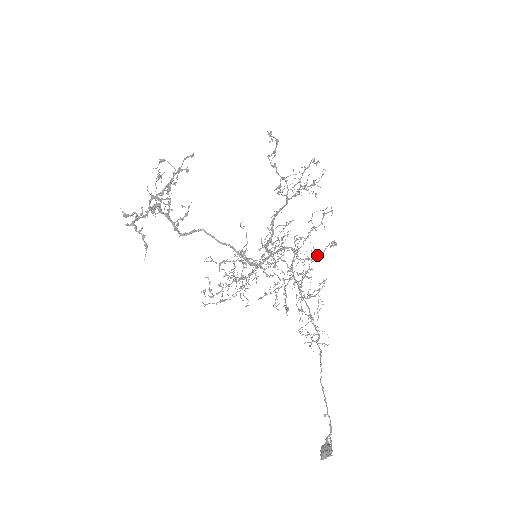
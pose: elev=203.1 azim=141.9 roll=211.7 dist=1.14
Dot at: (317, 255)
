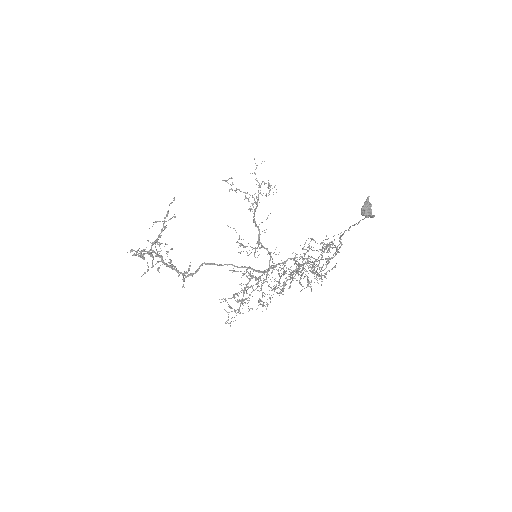
Dot at: occluded
